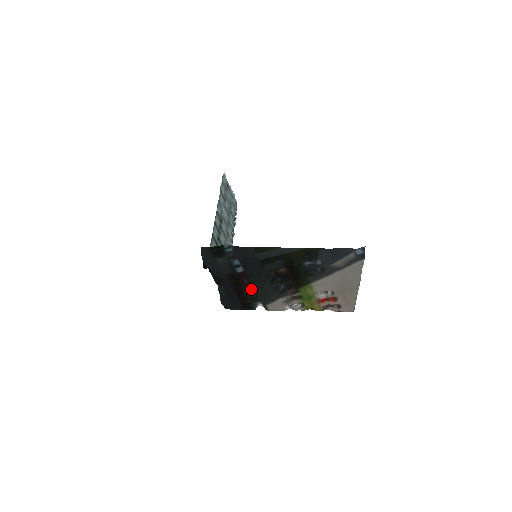
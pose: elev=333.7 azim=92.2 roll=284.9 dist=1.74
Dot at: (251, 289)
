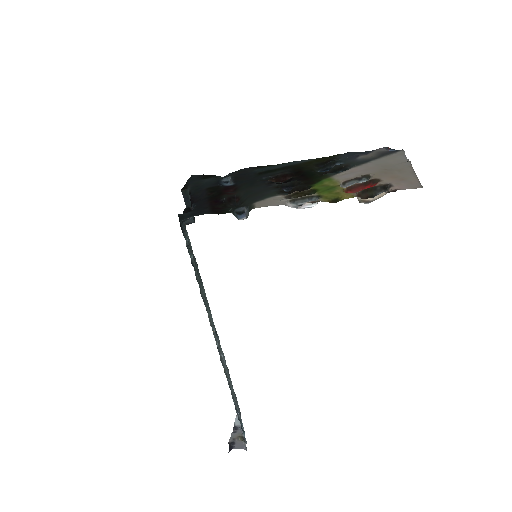
Dot at: occluded
